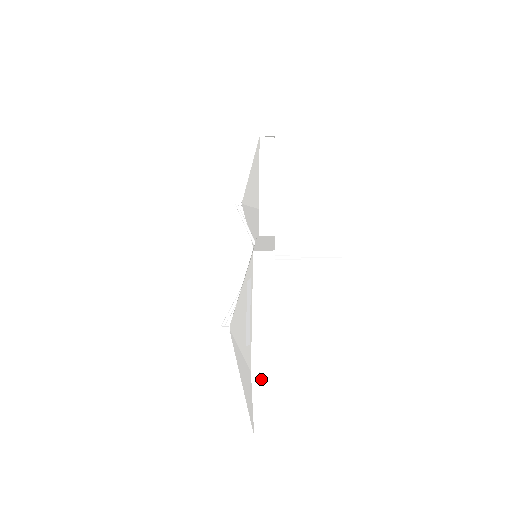
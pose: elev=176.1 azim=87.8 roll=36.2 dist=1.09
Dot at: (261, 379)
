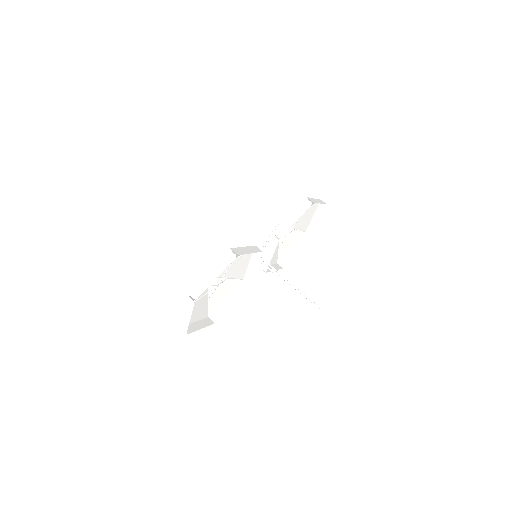
Dot at: (189, 300)
